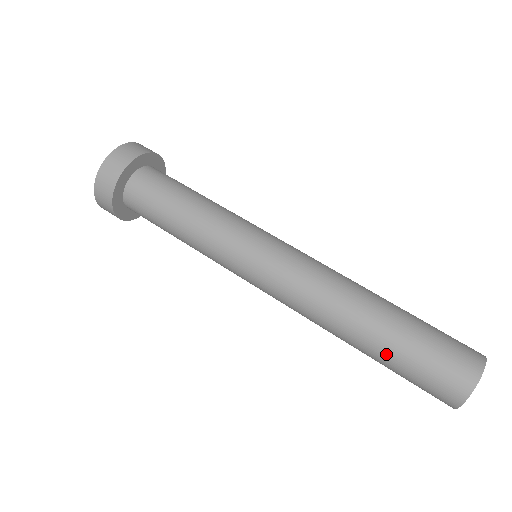
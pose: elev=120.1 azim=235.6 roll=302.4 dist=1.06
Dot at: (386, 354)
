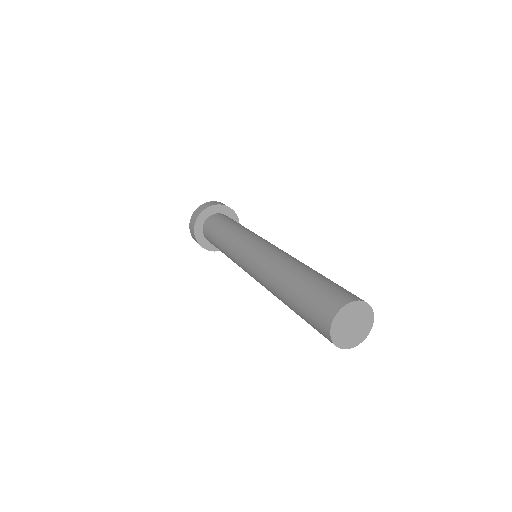
Dot at: (293, 303)
